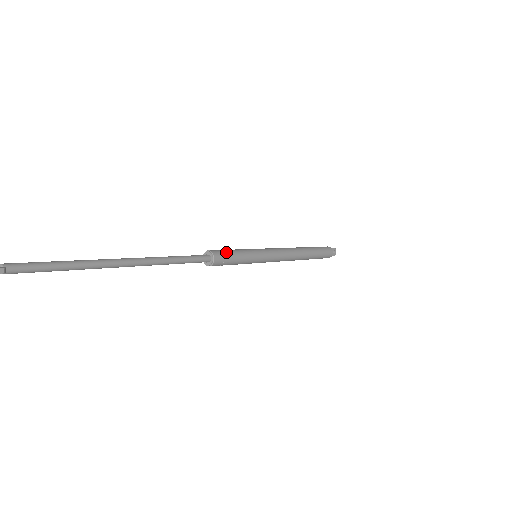
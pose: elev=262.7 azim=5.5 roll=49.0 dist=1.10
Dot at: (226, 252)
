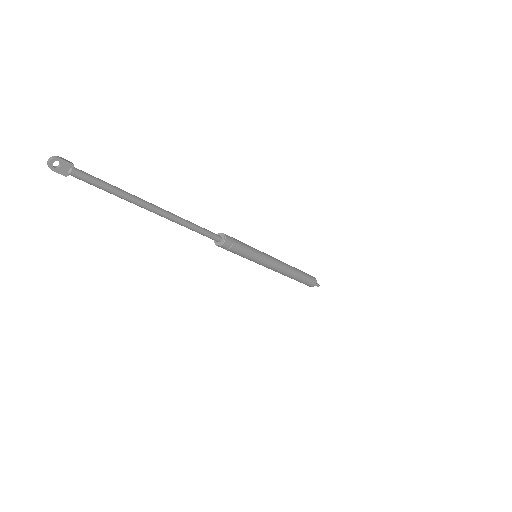
Dot at: occluded
